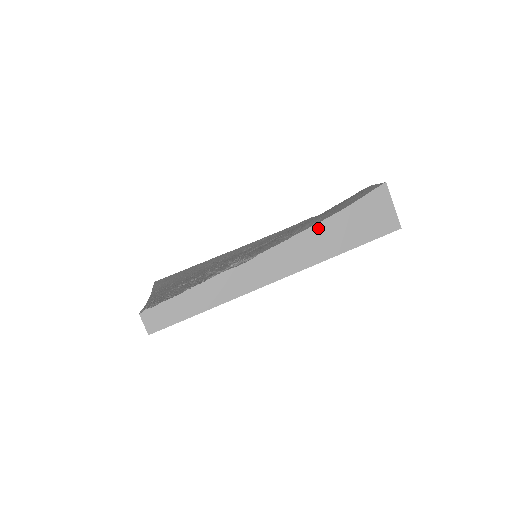
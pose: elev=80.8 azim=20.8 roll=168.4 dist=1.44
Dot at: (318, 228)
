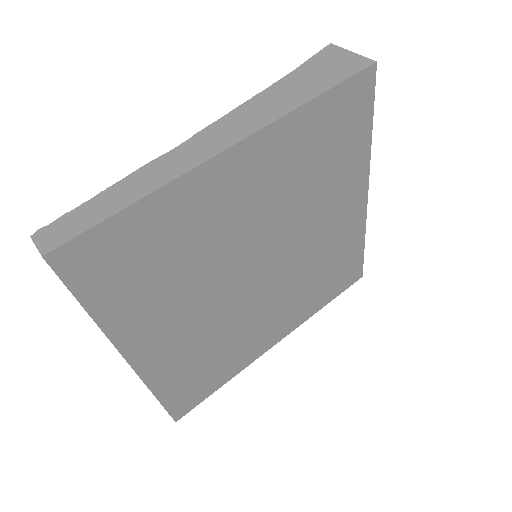
Dot at: (265, 94)
